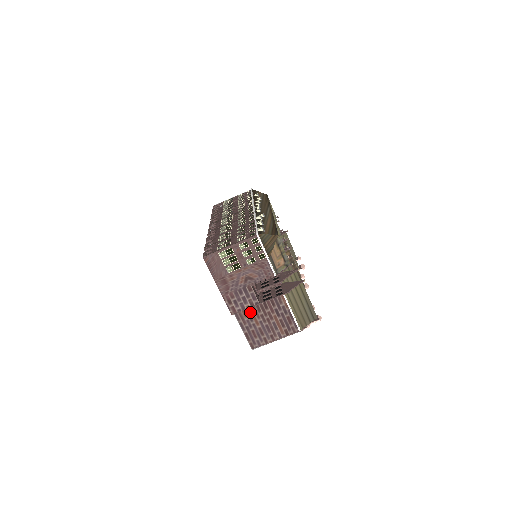
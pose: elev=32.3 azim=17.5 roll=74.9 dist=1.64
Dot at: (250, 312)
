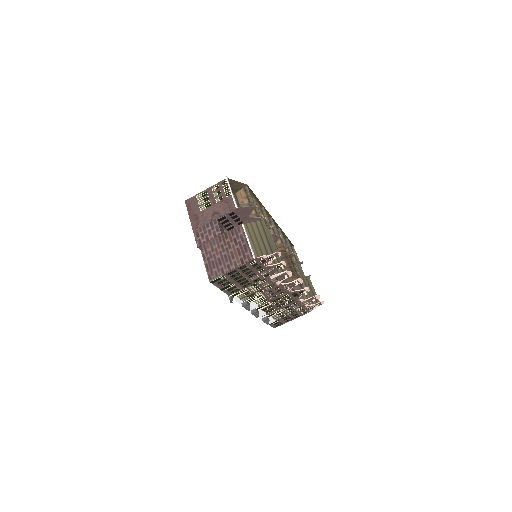
Dot at: (213, 243)
